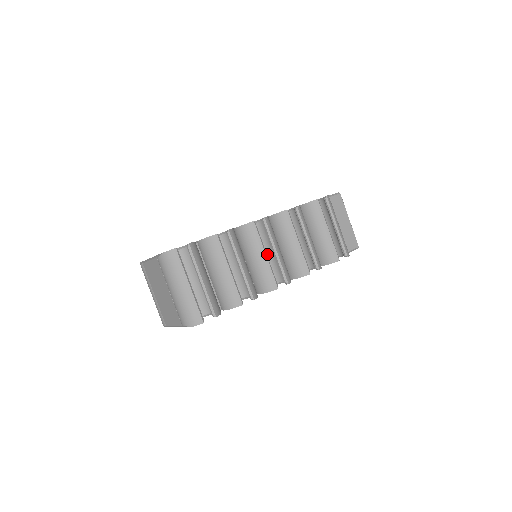
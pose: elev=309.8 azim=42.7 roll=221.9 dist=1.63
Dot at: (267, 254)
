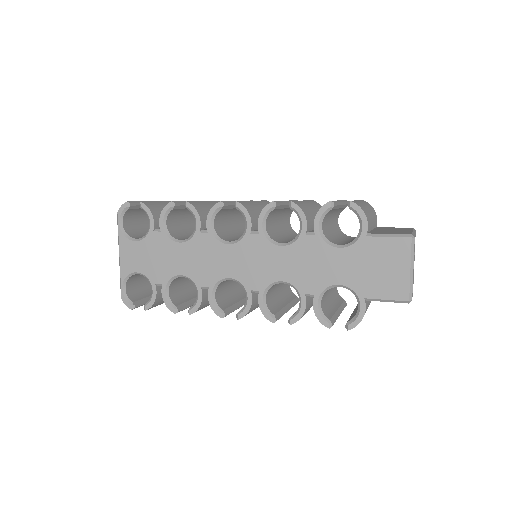
Dot at: occluded
